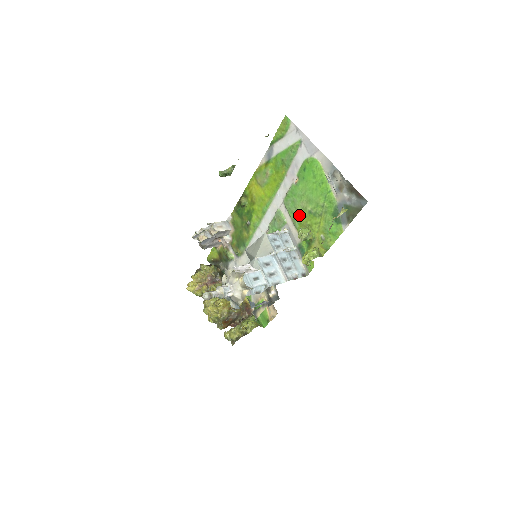
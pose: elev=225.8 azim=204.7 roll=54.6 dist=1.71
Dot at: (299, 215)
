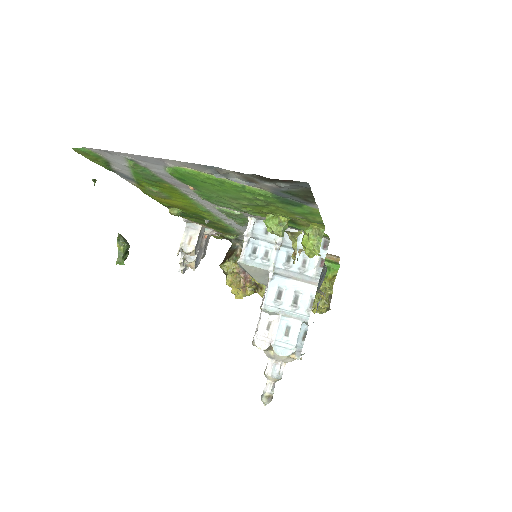
Dot at: (244, 209)
